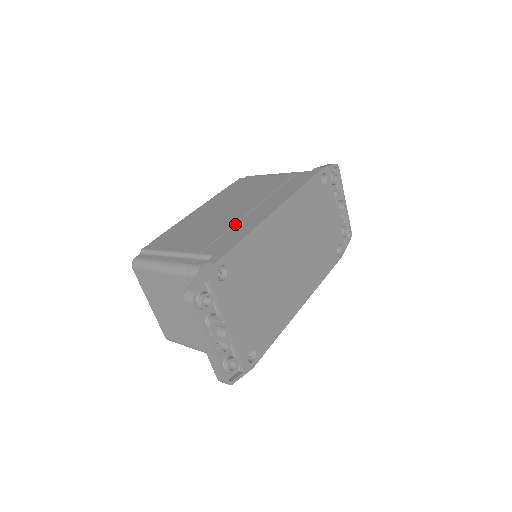
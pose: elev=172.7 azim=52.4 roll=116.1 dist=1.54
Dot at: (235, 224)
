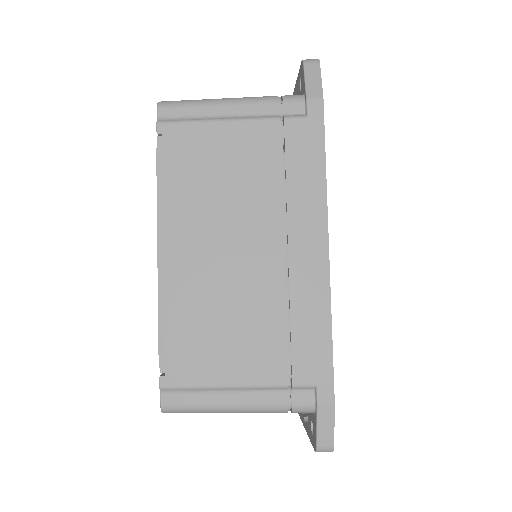
Dot at: (285, 298)
